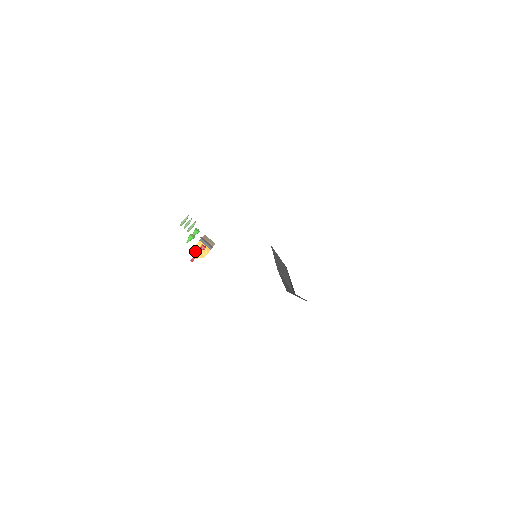
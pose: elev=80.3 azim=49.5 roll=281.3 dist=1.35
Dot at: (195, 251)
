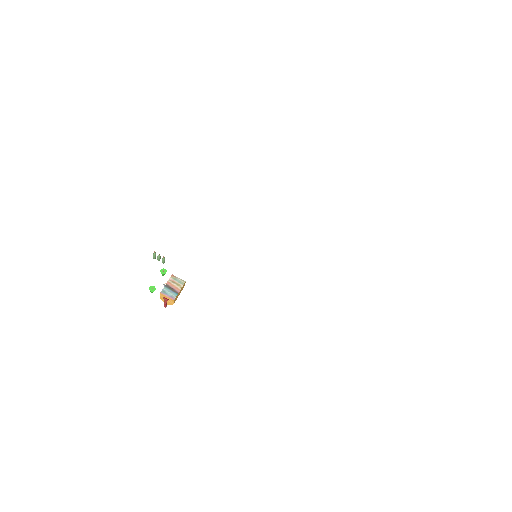
Dot at: (163, 300)
